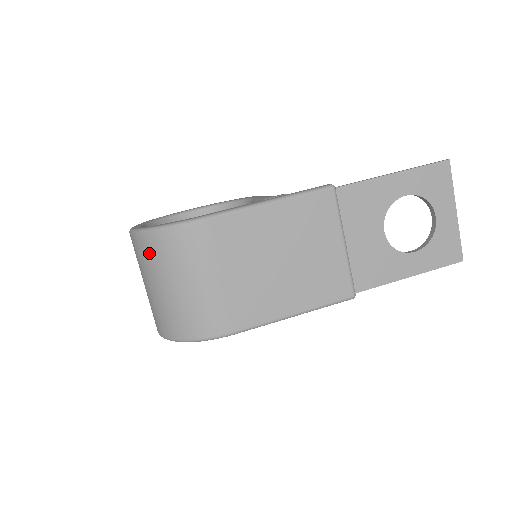
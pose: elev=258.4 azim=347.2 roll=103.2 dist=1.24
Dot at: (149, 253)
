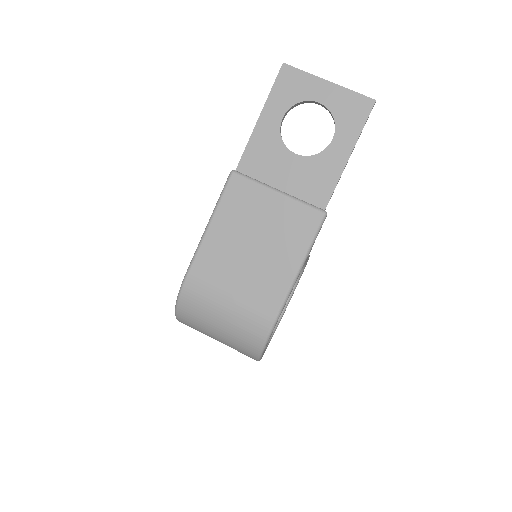
Dot at: (191, 323)
